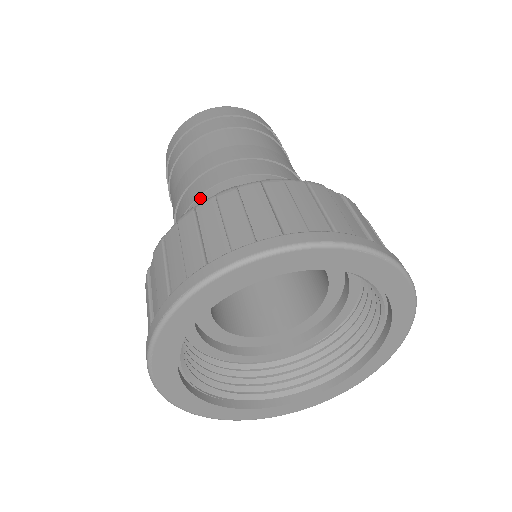
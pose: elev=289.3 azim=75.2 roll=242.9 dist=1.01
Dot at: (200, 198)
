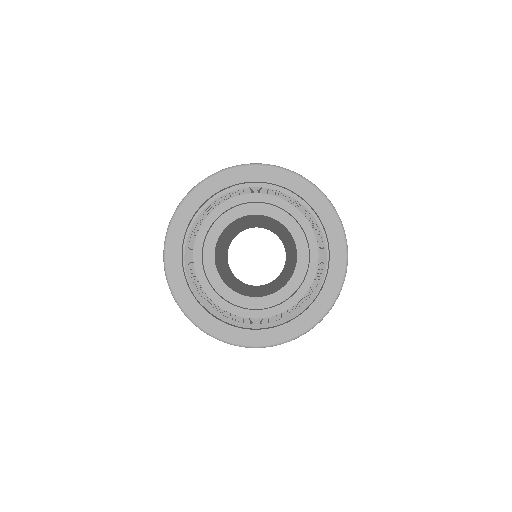
Dot at: occluded
